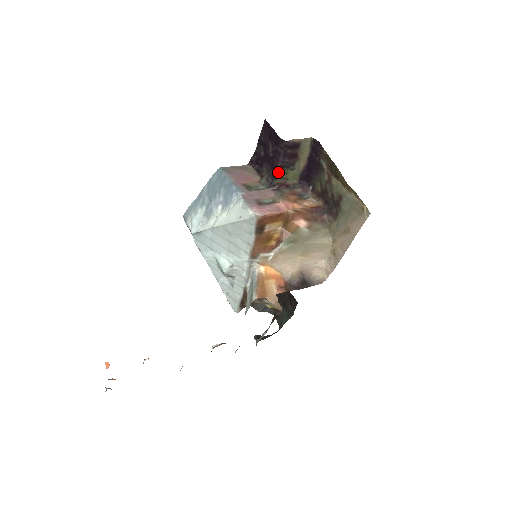
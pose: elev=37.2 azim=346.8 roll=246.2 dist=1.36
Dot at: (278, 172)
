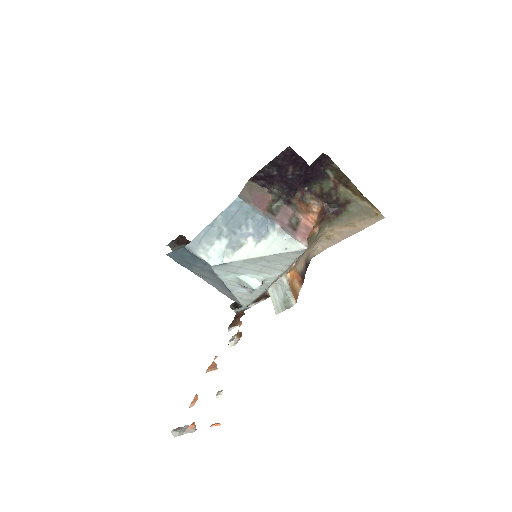
Dot at: occluded
